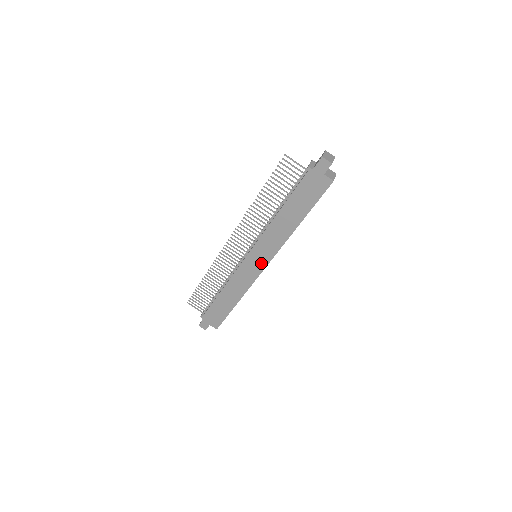
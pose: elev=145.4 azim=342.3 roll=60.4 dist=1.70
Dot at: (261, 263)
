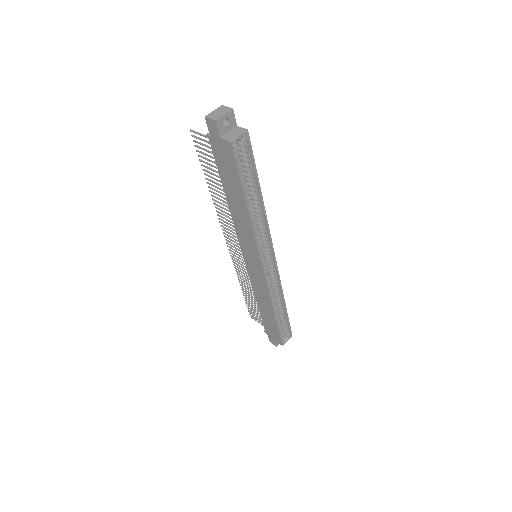
Dot at: (257, 264)
